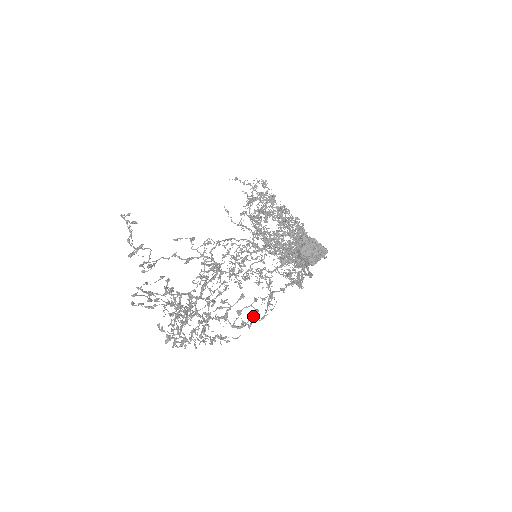
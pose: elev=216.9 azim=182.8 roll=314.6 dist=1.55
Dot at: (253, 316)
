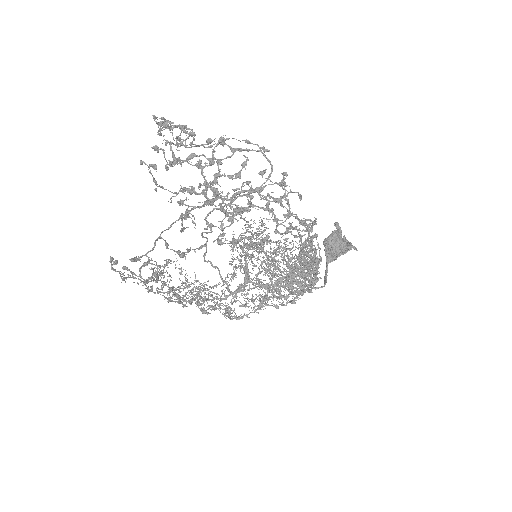
Dot at: (306, 223)
